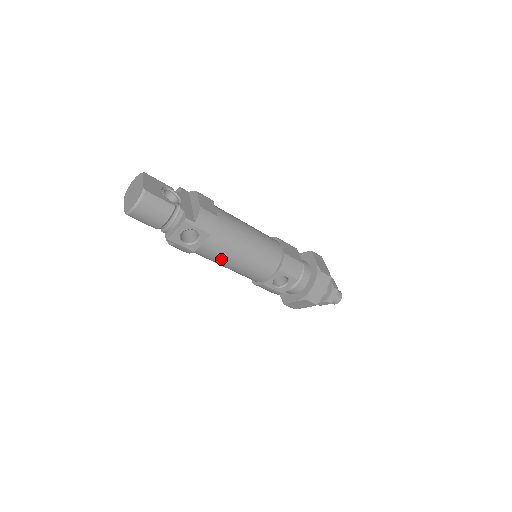
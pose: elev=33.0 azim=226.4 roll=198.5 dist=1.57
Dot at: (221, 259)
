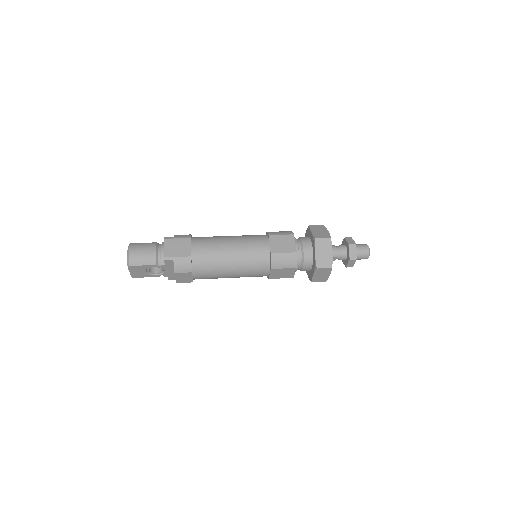
Dot at: occluded
